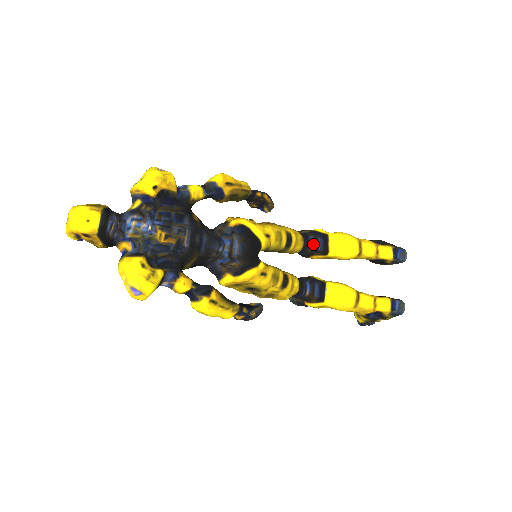
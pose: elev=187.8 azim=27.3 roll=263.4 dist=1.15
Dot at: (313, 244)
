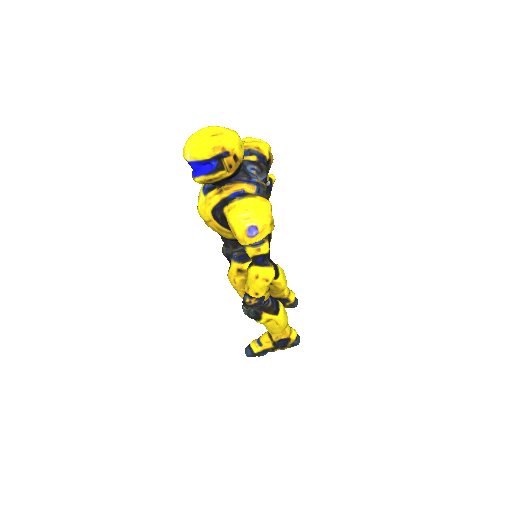
Dot at: occluded
